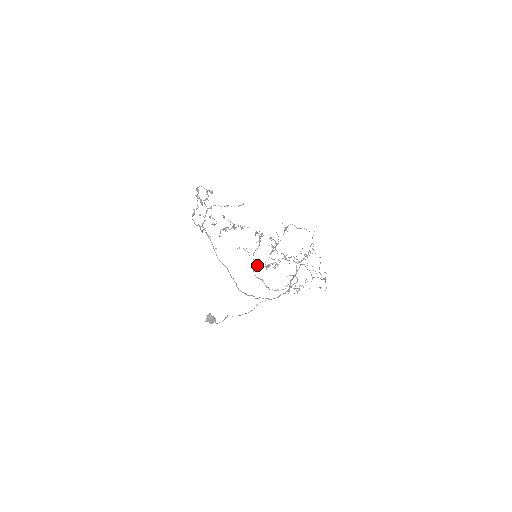
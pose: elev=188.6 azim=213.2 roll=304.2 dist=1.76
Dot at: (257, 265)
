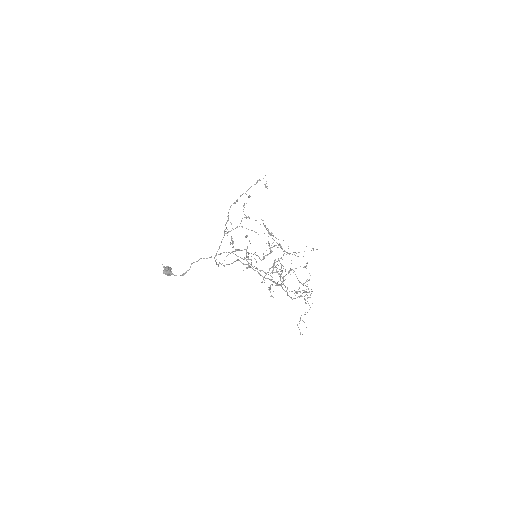
Dot at: (265, 226)
